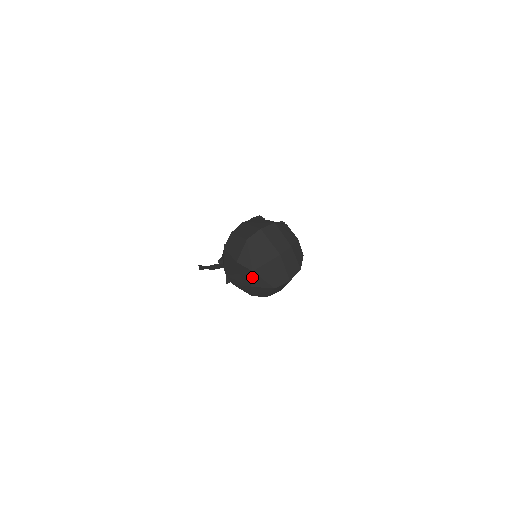
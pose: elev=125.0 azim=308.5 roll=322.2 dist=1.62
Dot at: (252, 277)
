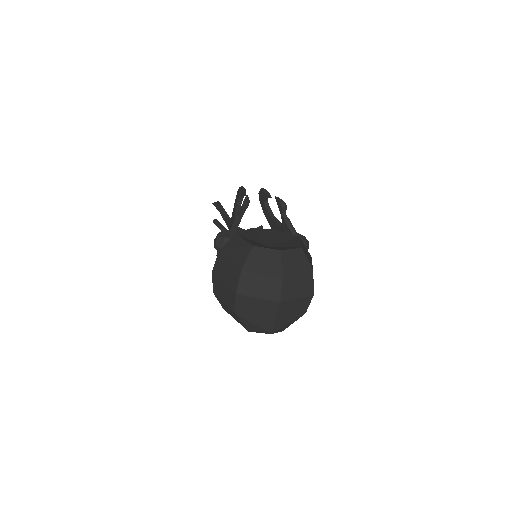
Dot at: occluded
